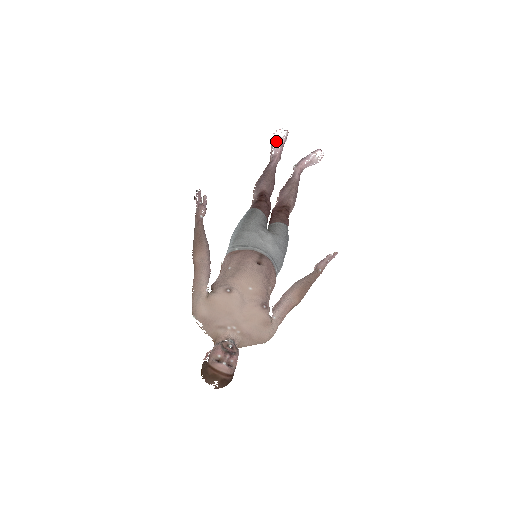
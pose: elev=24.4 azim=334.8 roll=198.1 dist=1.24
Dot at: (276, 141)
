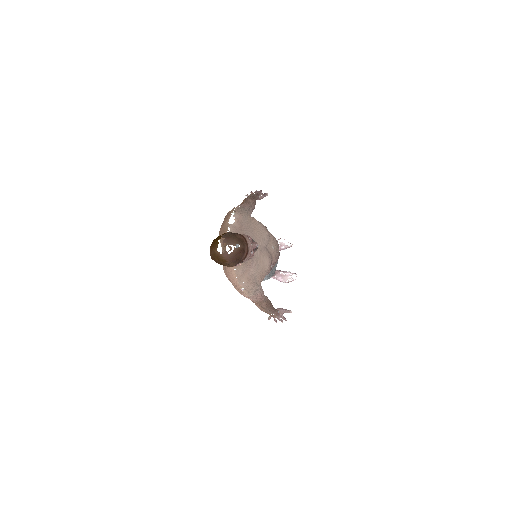
Dot at: occluded
